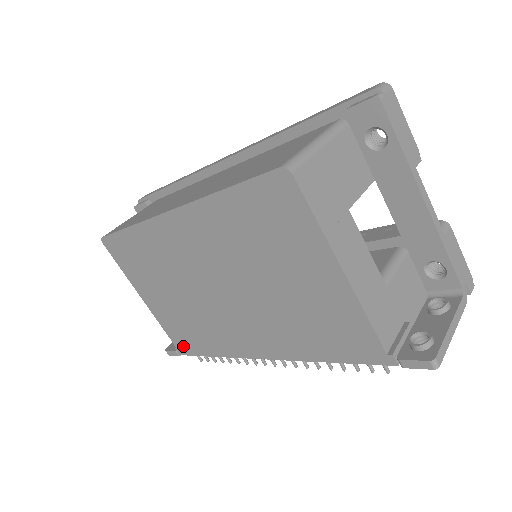
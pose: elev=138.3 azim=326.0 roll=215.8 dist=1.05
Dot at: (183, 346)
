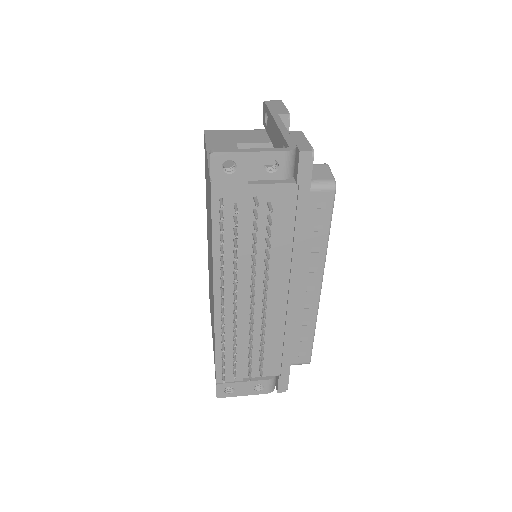
Dot at: occluded
